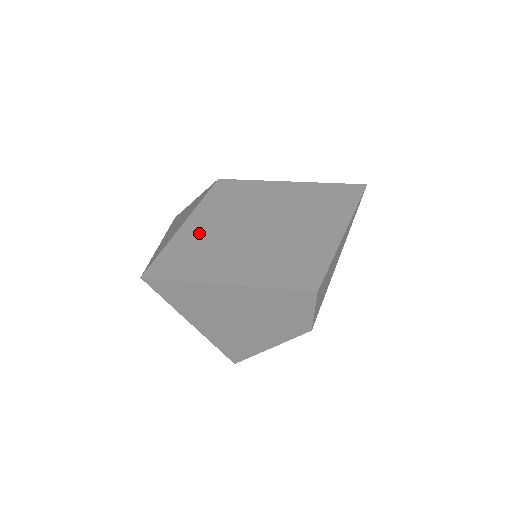
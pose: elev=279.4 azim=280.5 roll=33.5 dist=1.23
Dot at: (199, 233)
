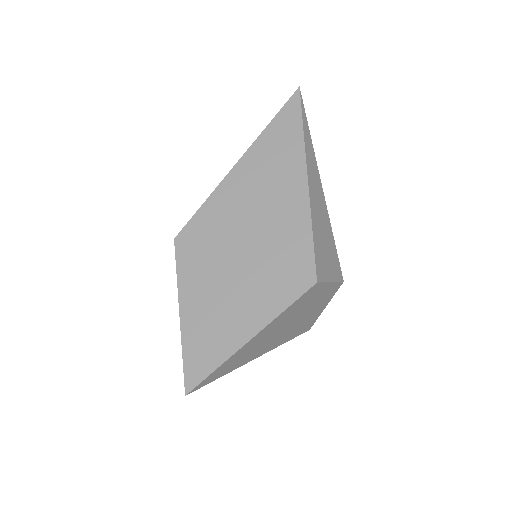
Dot at: (195, 314)
